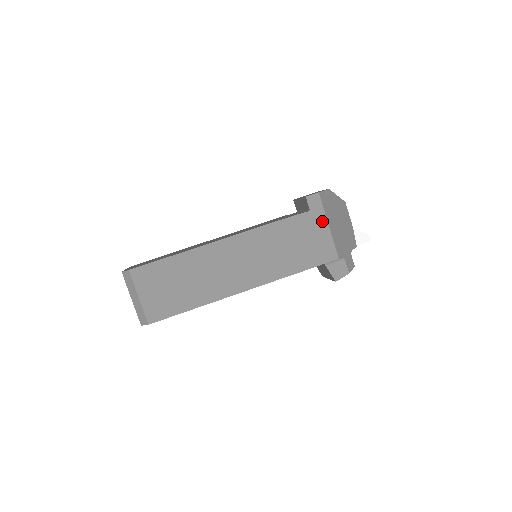
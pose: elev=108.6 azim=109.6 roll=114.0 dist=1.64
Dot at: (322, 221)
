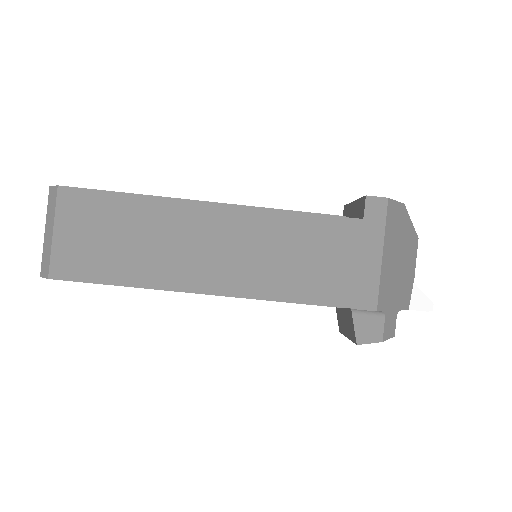
Dot at: (375, 243)
